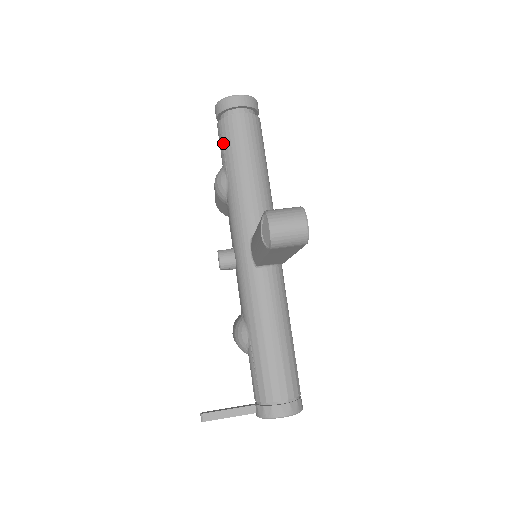
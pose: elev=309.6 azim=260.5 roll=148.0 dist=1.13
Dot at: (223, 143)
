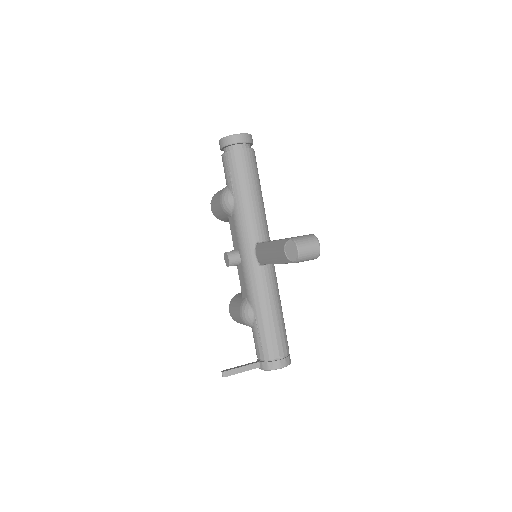
Dot at: (230, 170)
